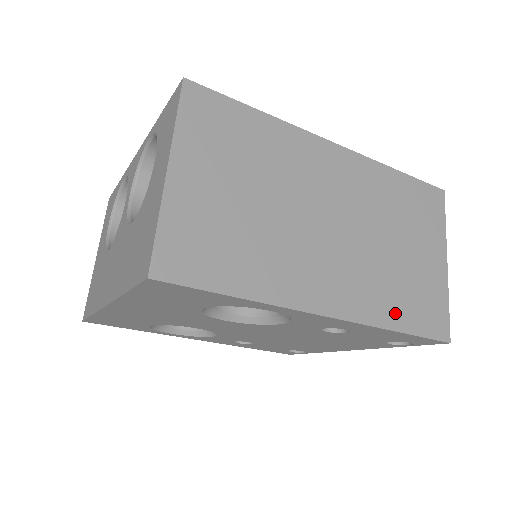
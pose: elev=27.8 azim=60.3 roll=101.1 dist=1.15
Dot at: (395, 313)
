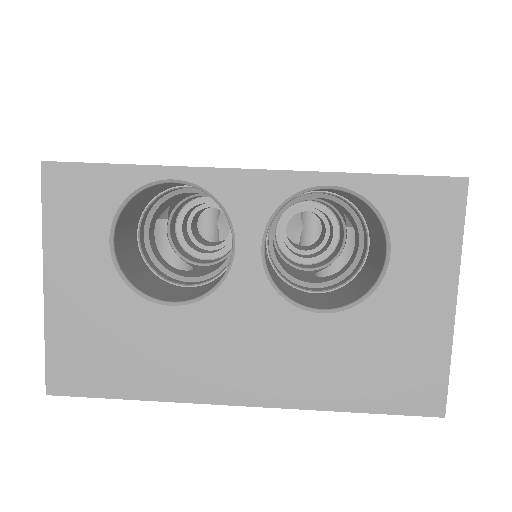
Dot at: occluded
